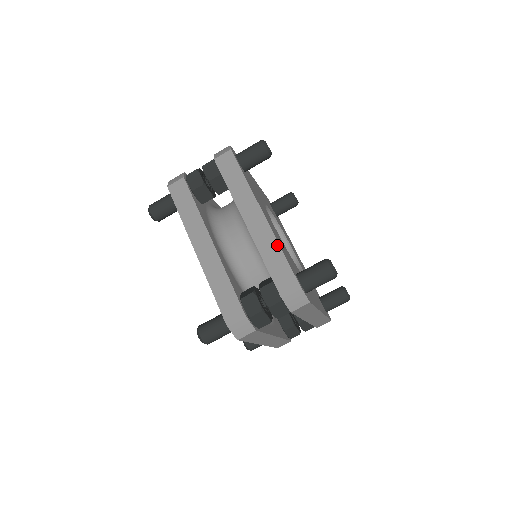
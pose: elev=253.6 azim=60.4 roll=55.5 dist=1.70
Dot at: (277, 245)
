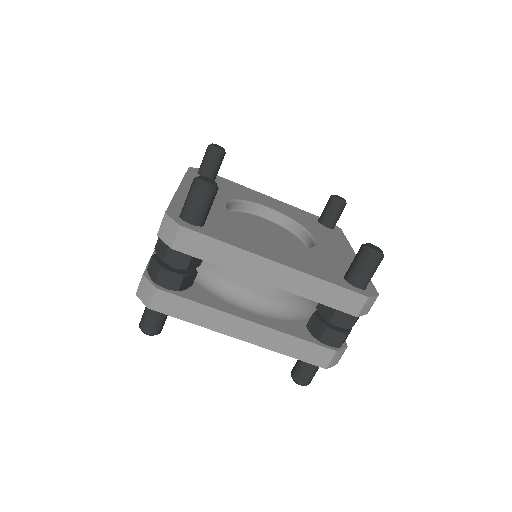
Dot at: (318, 280)
